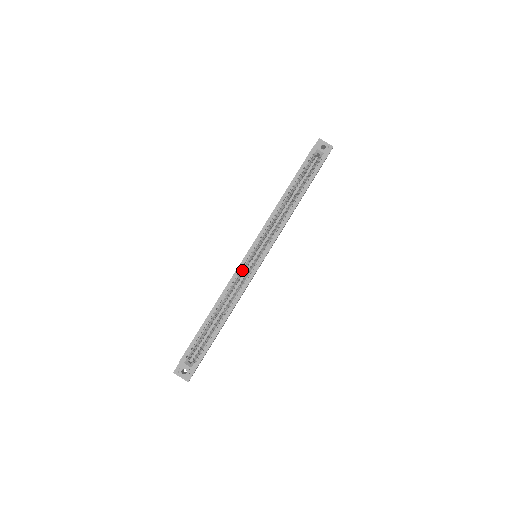
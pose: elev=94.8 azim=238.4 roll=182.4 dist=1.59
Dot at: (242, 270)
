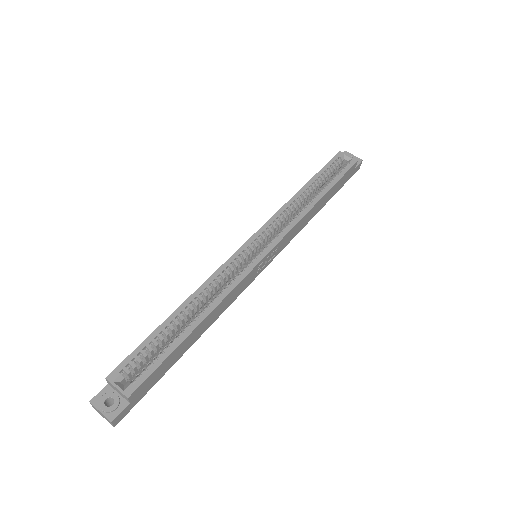
Dot at: (234, 263)
